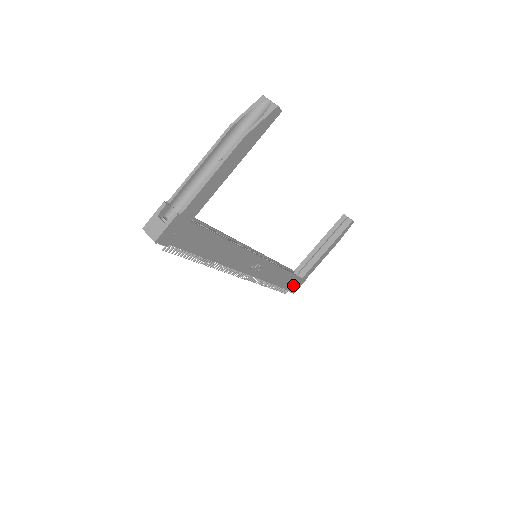
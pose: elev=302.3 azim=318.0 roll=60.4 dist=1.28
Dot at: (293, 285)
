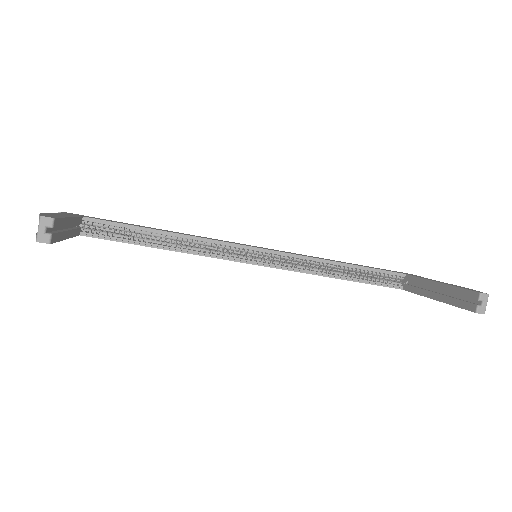
Dot at: occluded
